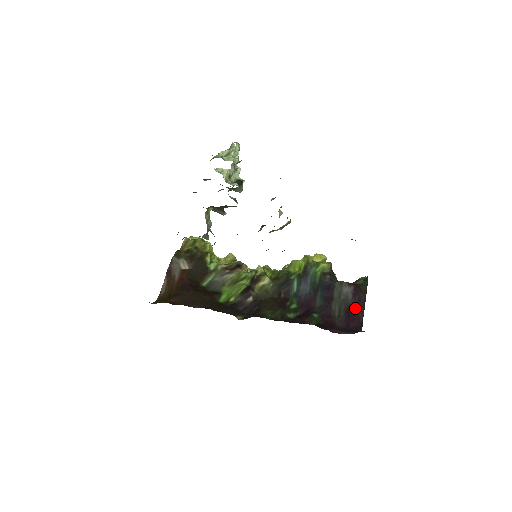
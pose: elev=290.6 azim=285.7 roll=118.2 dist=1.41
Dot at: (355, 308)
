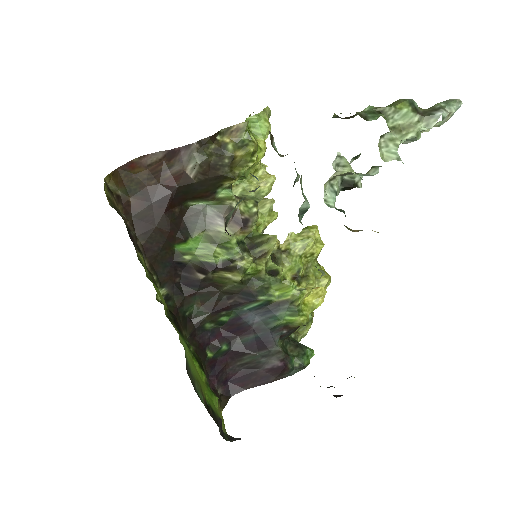
Dot at: (256, 377)
